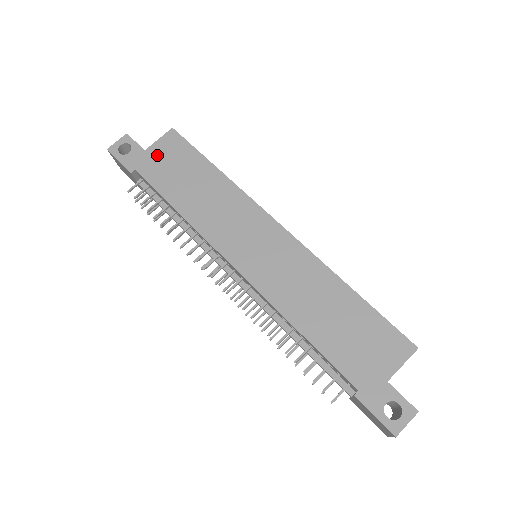
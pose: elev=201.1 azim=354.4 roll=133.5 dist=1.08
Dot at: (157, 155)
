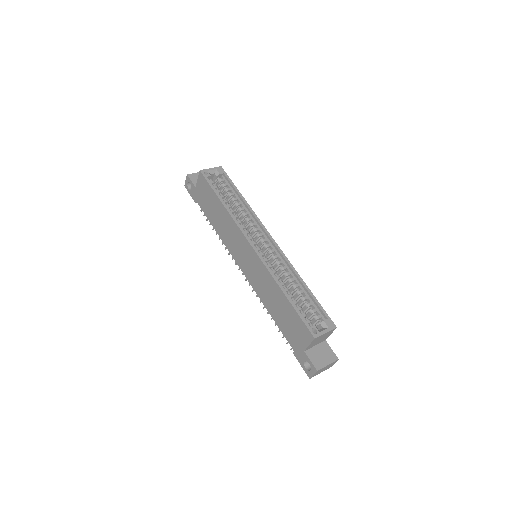
Dot at: (200, 191)
